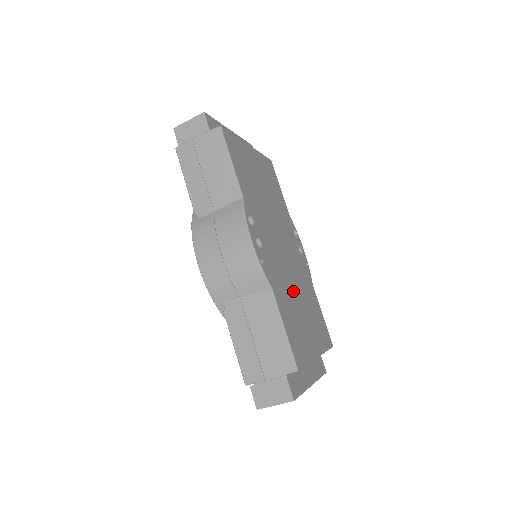
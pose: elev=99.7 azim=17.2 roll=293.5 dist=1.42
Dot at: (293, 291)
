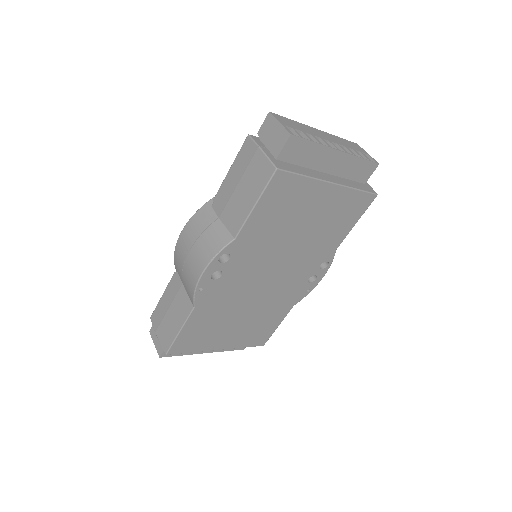
Dot at: (239, 309)
